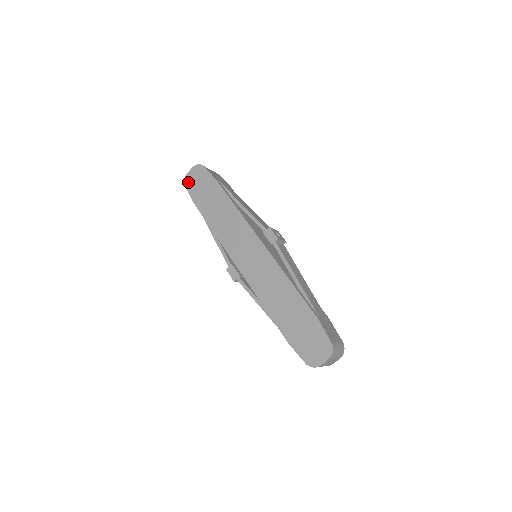
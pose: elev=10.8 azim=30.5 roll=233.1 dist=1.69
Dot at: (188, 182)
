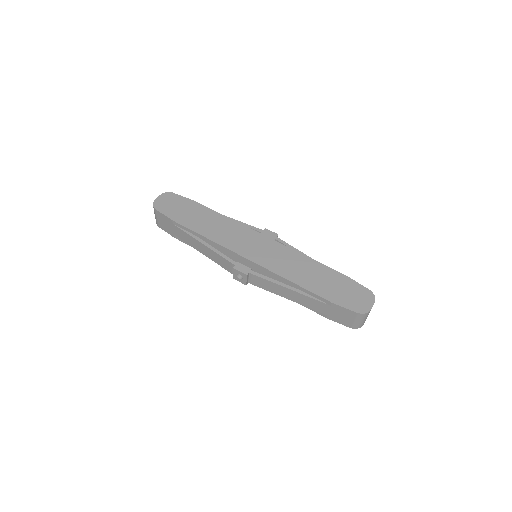
Dot at: (159, 206)
